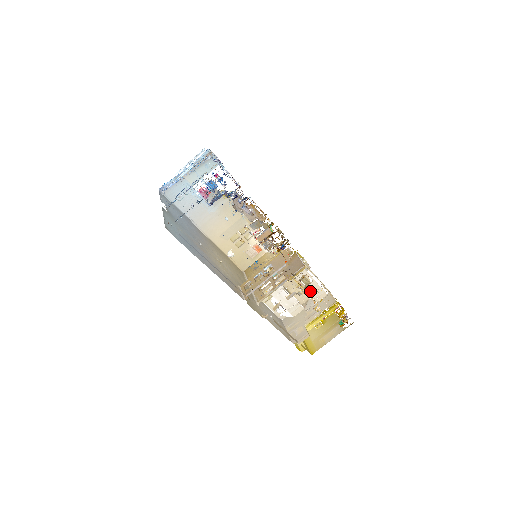
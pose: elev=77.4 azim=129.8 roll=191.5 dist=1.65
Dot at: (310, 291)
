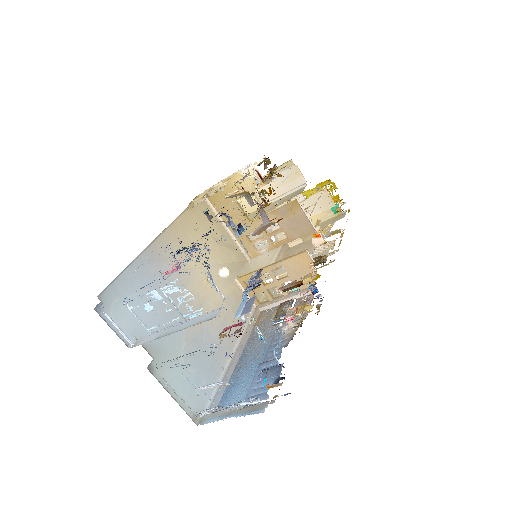
Dot at: (317, 238)
